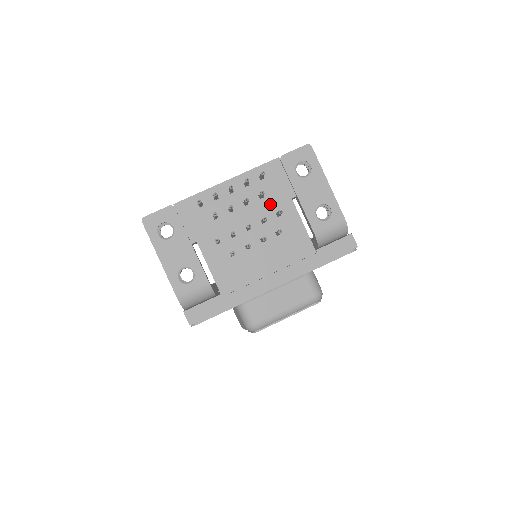
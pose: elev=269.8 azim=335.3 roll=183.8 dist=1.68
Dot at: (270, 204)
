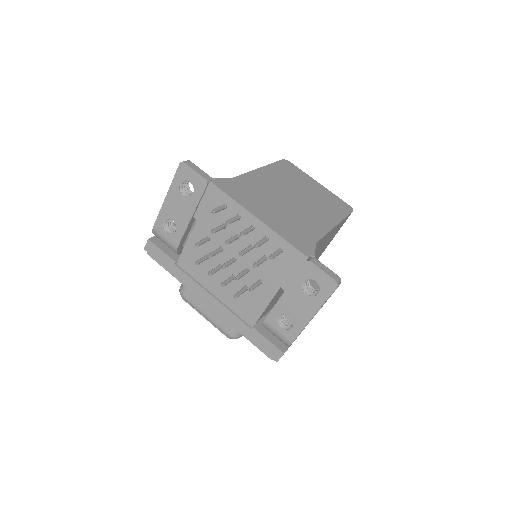
Dot at: (264, 270)
